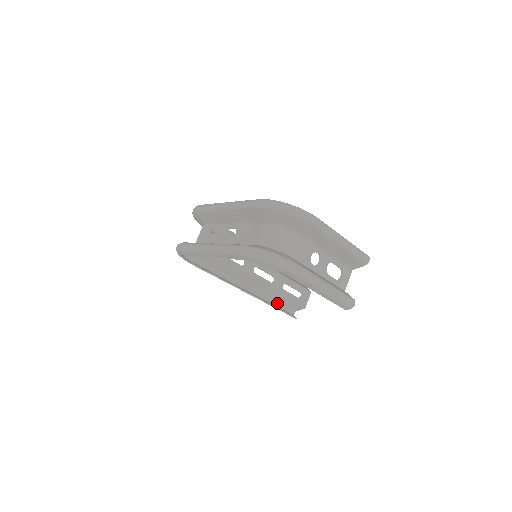
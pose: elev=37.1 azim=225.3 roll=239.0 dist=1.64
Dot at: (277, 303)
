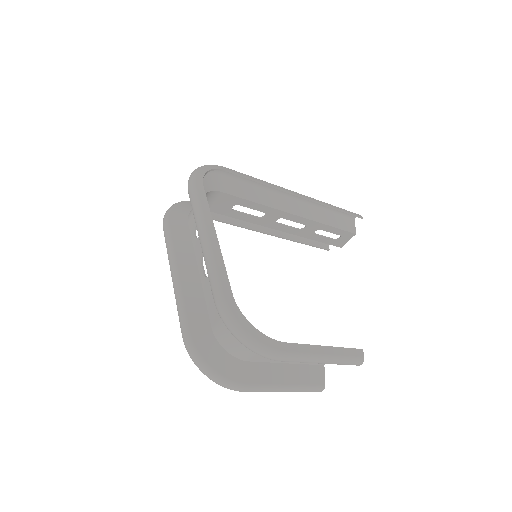
Dot at: occluded
